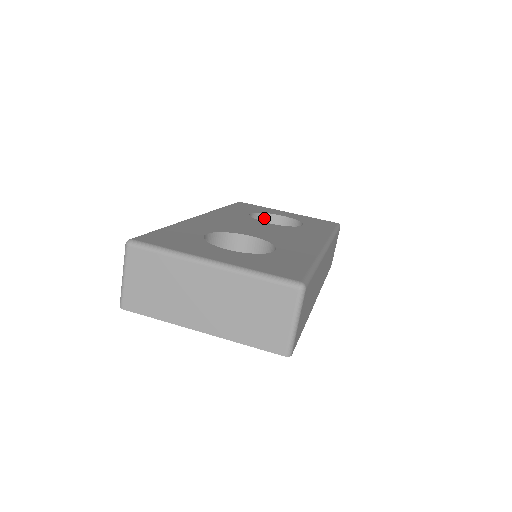
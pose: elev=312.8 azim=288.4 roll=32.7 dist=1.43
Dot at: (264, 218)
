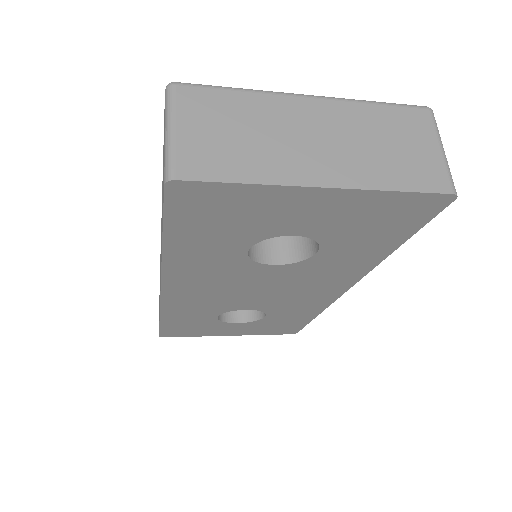
Dot at: occluded
